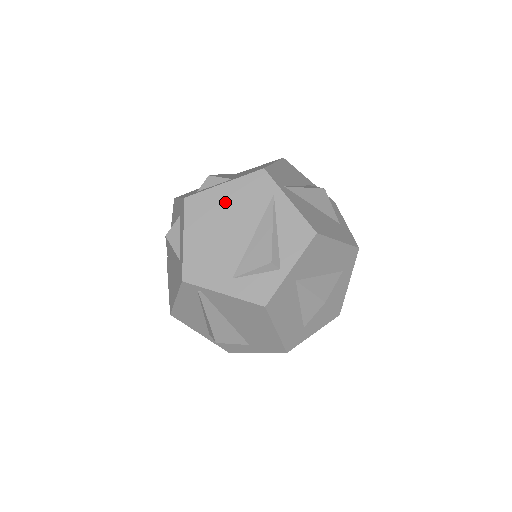
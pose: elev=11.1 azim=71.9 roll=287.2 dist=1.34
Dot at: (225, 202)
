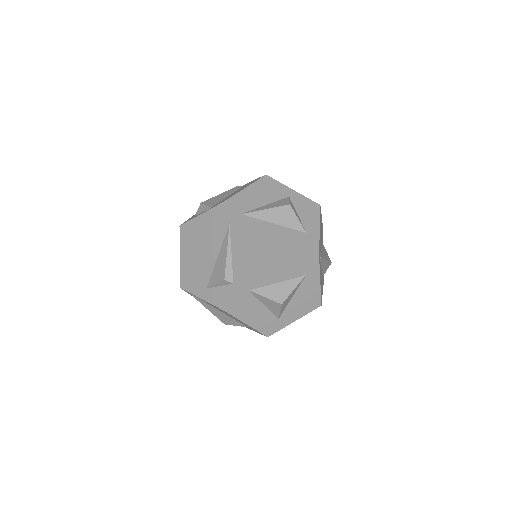
Dot at: (201, 230)
